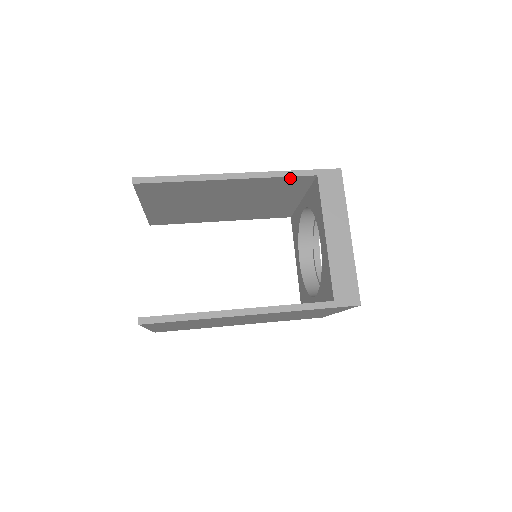
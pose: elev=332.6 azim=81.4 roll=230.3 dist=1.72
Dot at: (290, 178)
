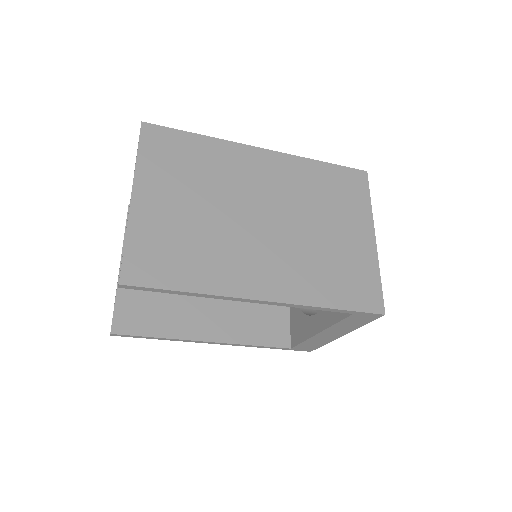
Dot at: occluded
